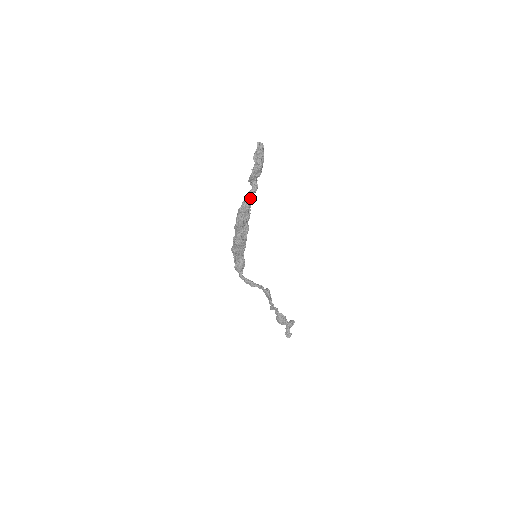
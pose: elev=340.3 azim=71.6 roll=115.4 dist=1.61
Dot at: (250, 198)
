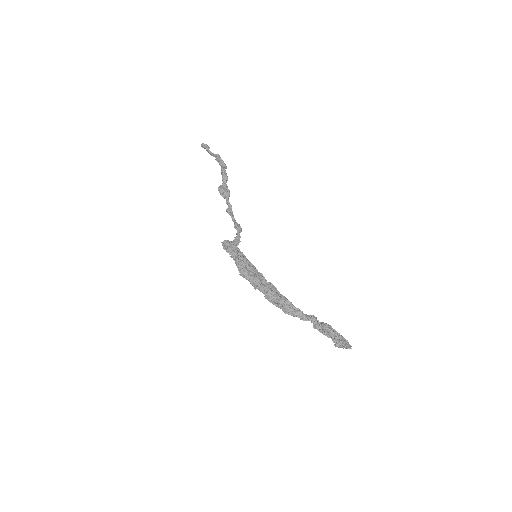
Dot at: (302, 316)
